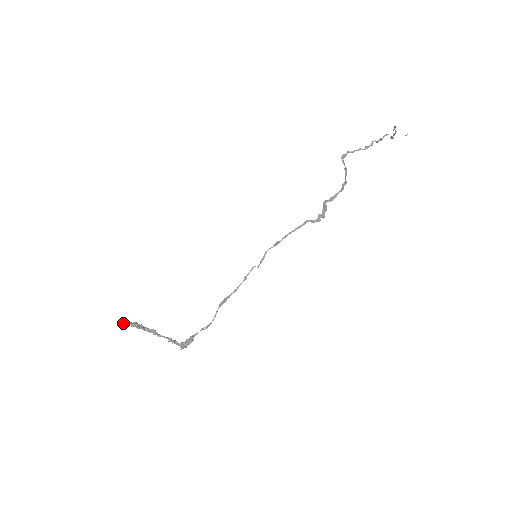
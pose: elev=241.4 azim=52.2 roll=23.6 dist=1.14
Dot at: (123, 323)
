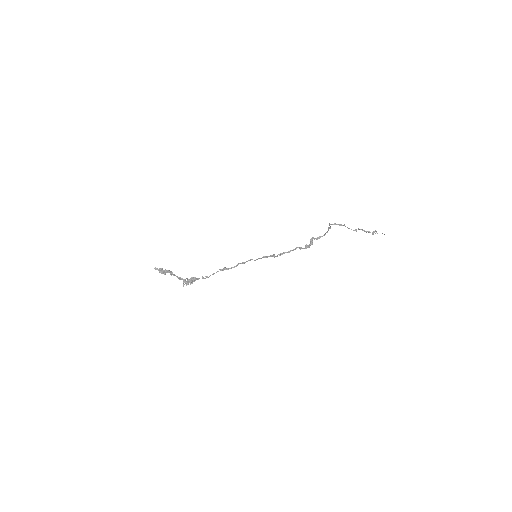
Dot at: (155, 268)
